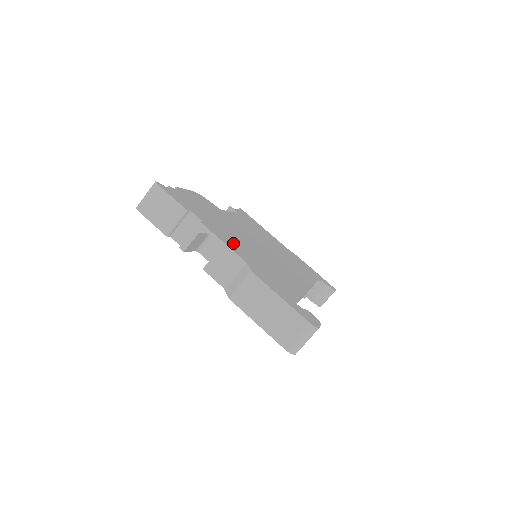
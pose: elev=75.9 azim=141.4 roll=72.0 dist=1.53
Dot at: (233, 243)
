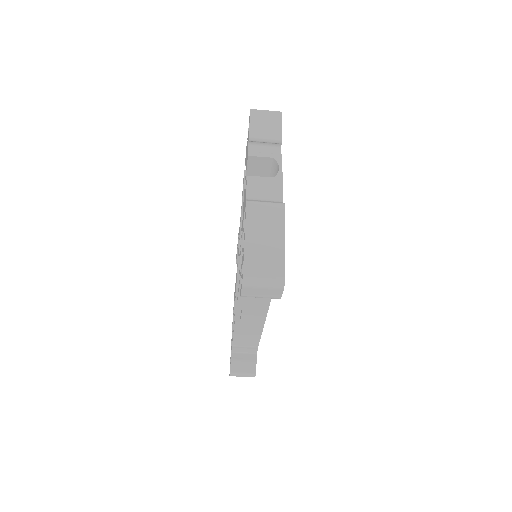
Dot at: occluded
